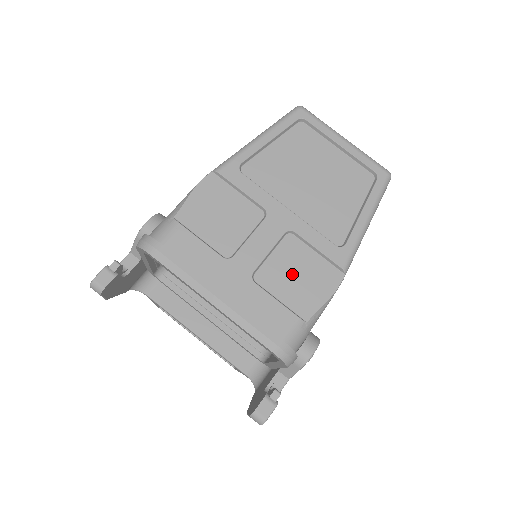
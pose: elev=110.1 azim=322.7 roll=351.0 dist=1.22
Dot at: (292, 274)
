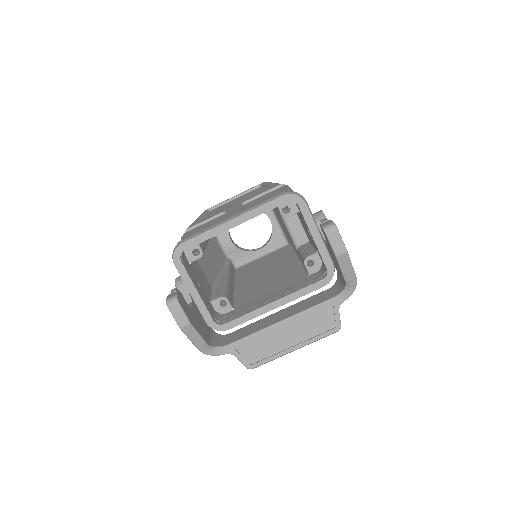
Dot at: (261, 200)
